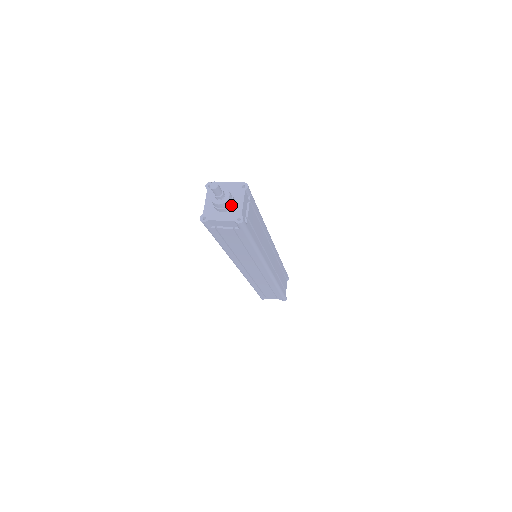
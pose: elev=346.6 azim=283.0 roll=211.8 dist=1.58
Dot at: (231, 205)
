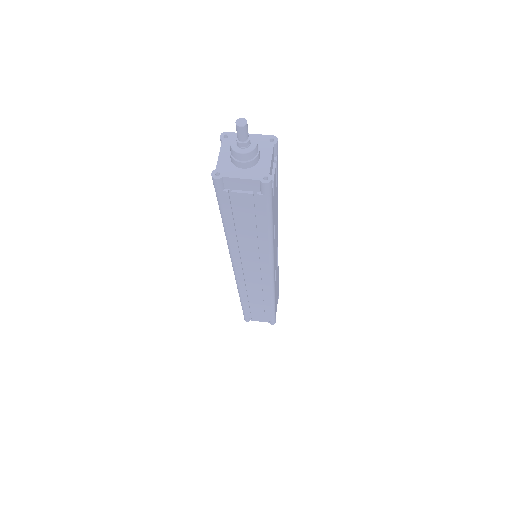
Dot at: (256, 159)
